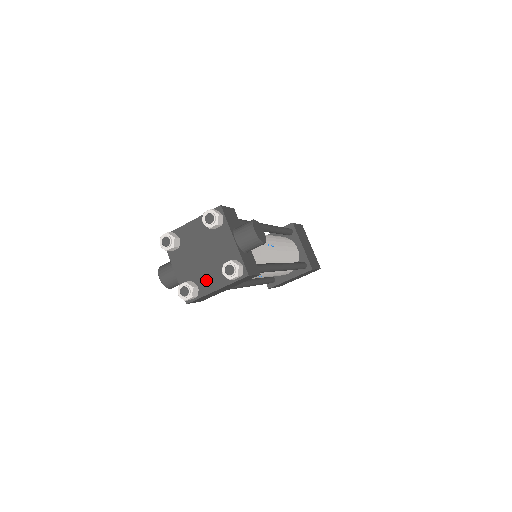
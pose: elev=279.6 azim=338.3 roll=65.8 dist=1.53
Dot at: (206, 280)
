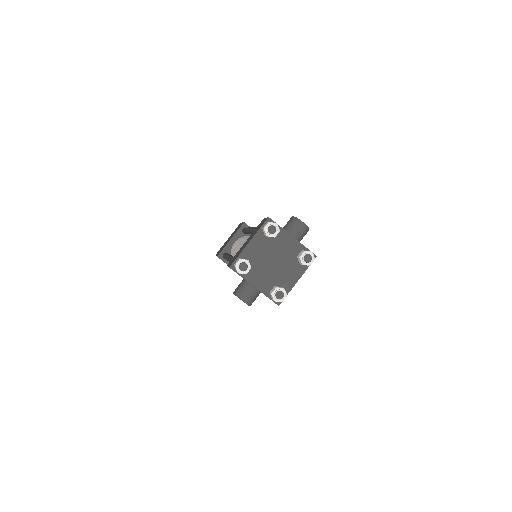
Dot at: (286, 279)
